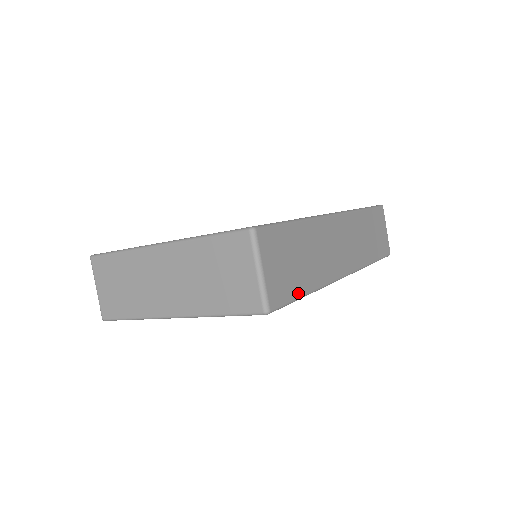
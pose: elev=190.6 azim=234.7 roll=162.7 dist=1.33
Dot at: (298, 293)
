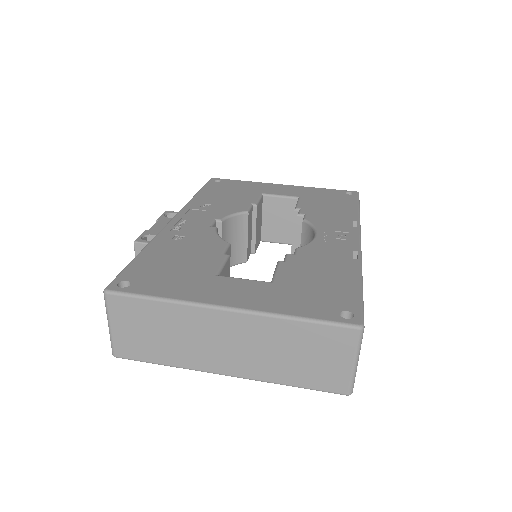
Dot at: occluded
